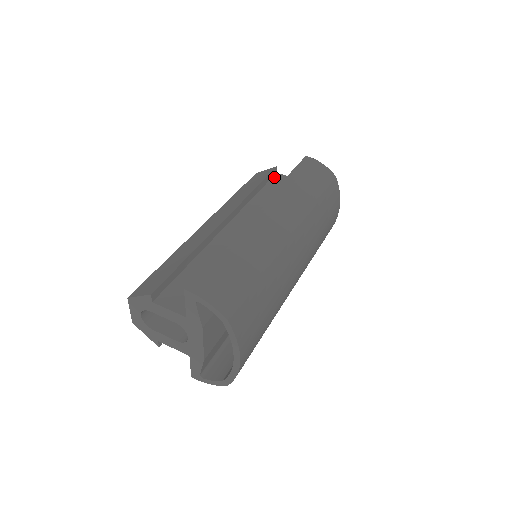
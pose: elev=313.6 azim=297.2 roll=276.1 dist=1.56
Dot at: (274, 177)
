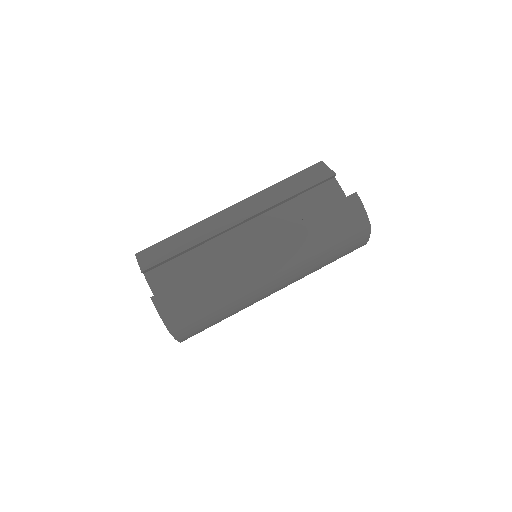
Dot at: (327, 182)
